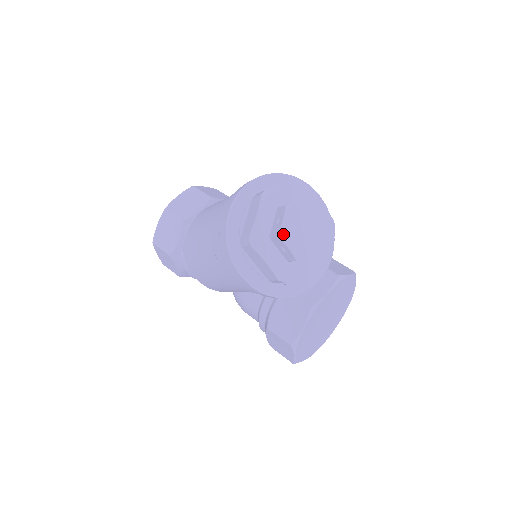
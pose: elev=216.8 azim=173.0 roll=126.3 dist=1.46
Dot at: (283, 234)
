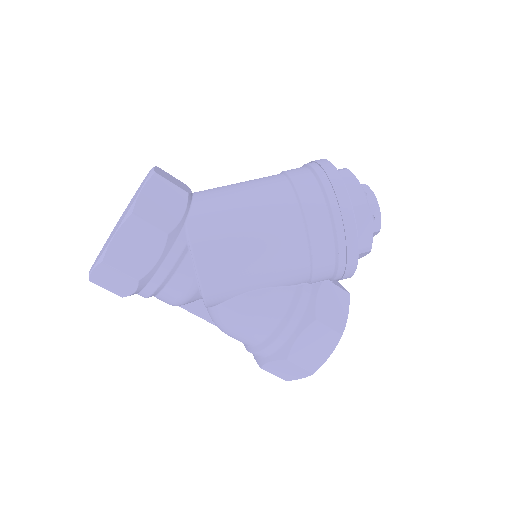
Dot at: occluded
